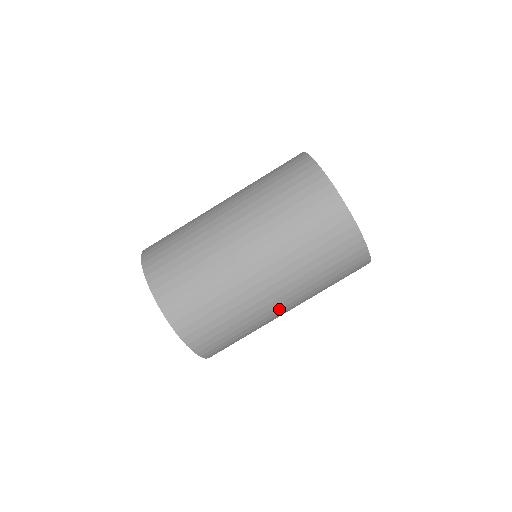
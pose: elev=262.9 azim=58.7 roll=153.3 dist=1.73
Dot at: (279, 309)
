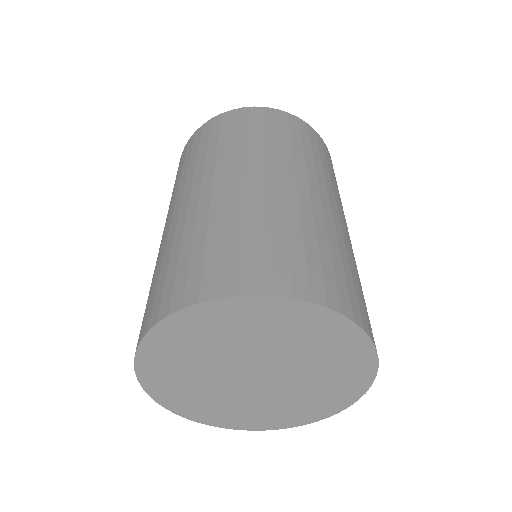
Dot at: (320, 200)
